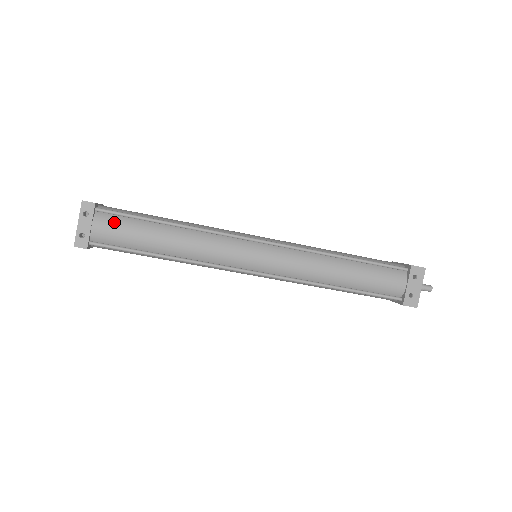
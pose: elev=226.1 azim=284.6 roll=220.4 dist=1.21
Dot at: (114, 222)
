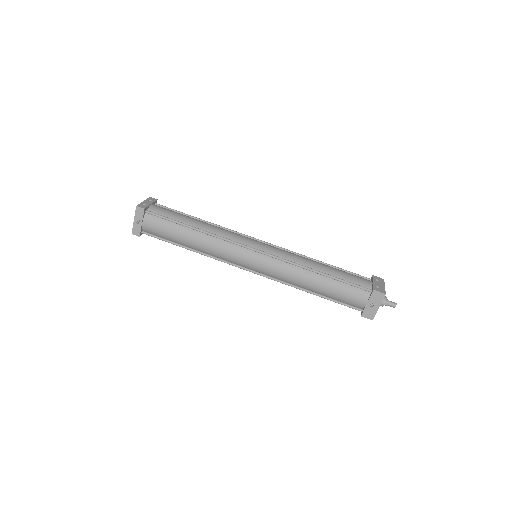
Dot at: (166, 208)
